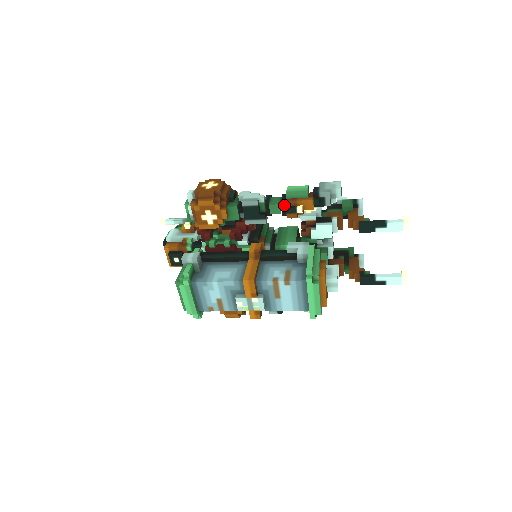
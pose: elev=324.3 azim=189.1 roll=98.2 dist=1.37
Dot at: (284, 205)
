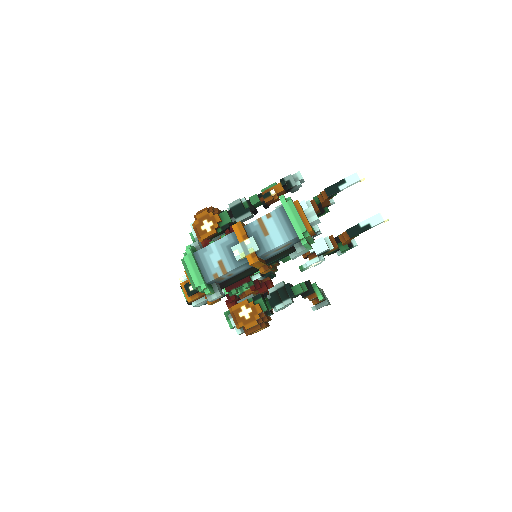
Dot at: (261, 196)
